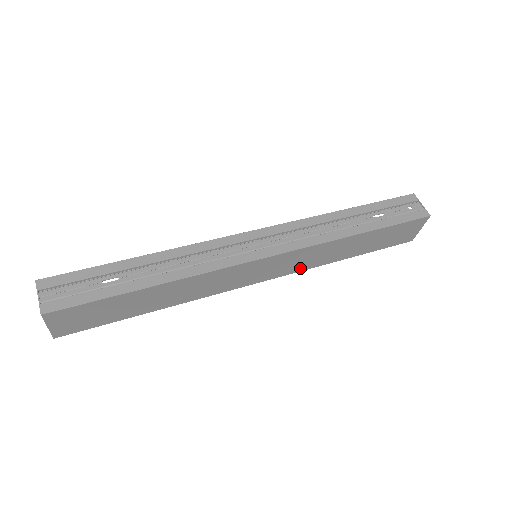
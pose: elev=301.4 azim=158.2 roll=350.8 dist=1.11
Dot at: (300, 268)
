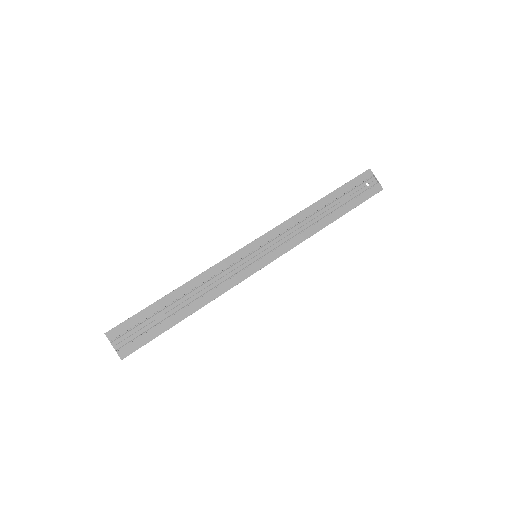
Dot at: occluded
